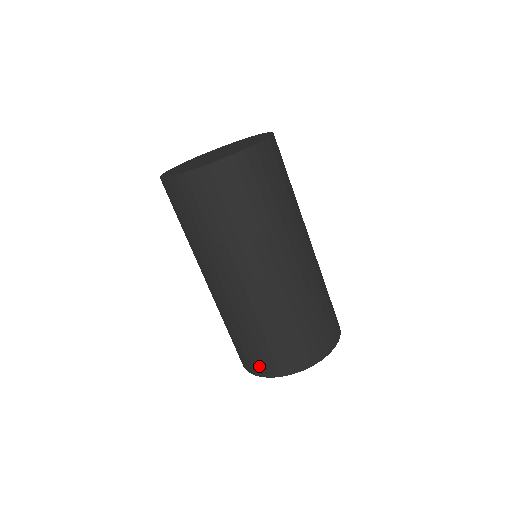
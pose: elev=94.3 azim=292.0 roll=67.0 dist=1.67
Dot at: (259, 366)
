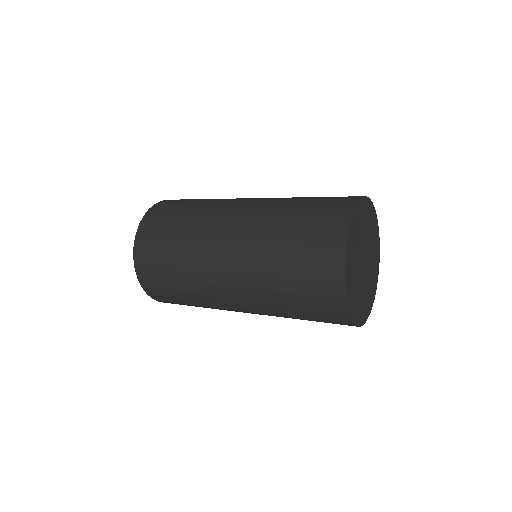
Dot at: (328, 252)
